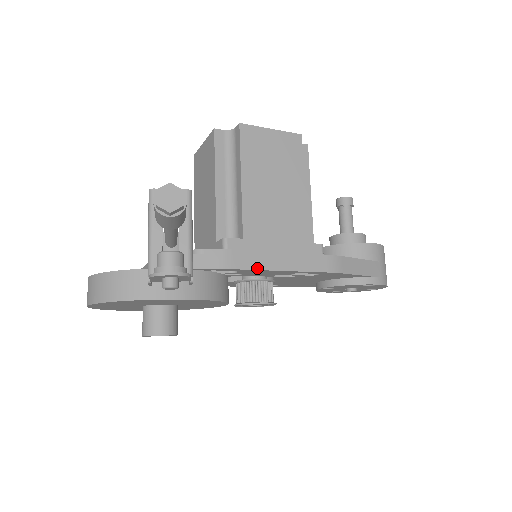
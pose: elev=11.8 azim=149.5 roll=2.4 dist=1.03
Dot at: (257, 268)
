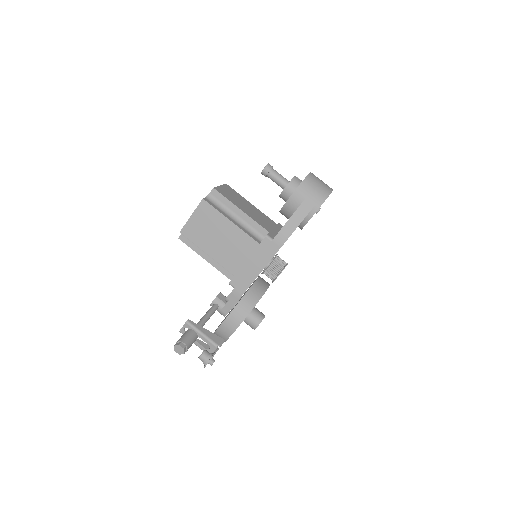
Dot at: (251, 283)
